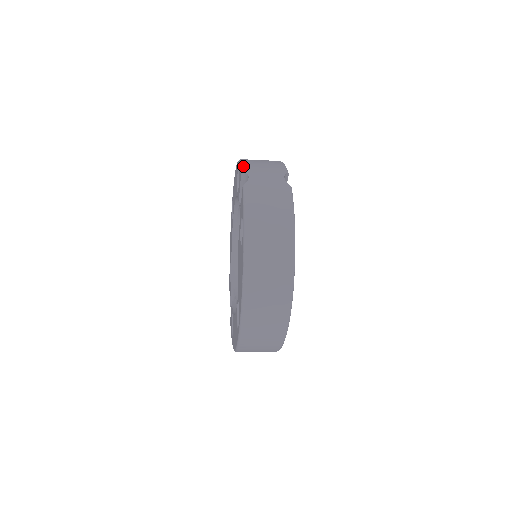
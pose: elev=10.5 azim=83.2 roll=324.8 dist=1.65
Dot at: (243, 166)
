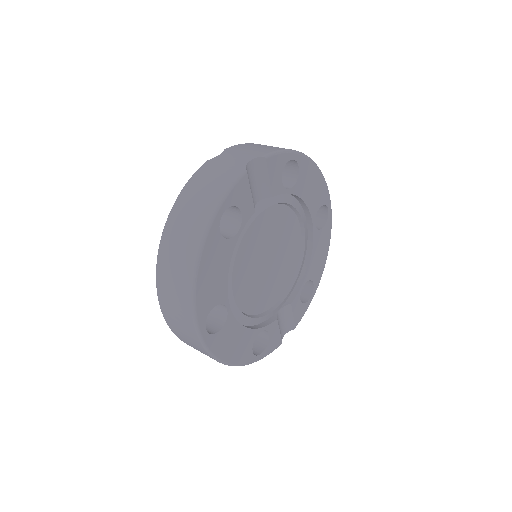
Dot at: (232, 146)
